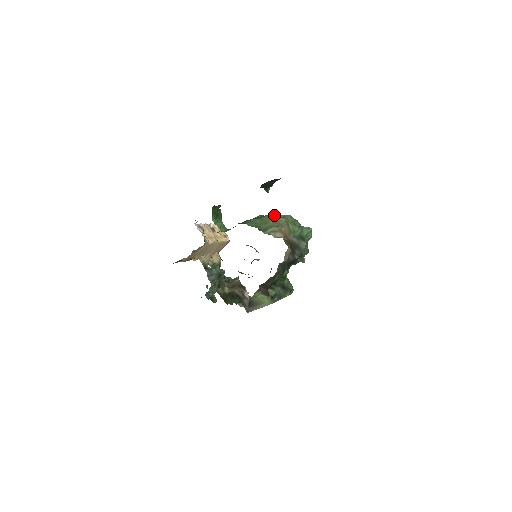
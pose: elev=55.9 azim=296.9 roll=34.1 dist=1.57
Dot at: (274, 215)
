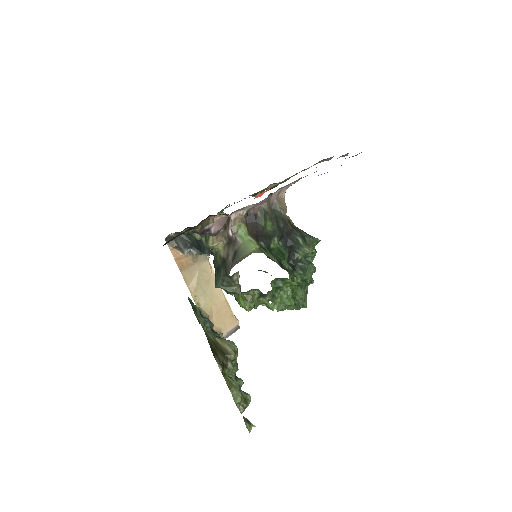
Dot at: occluded
